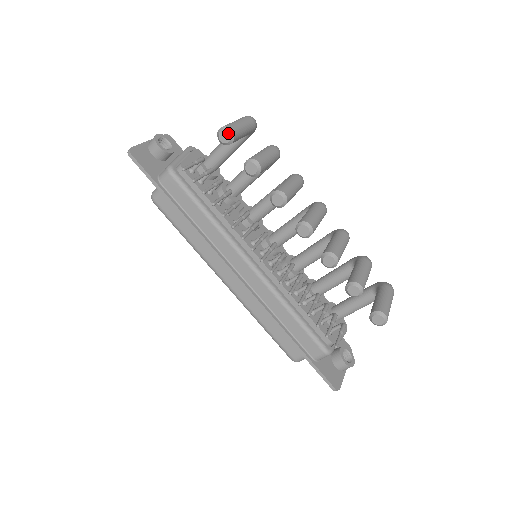
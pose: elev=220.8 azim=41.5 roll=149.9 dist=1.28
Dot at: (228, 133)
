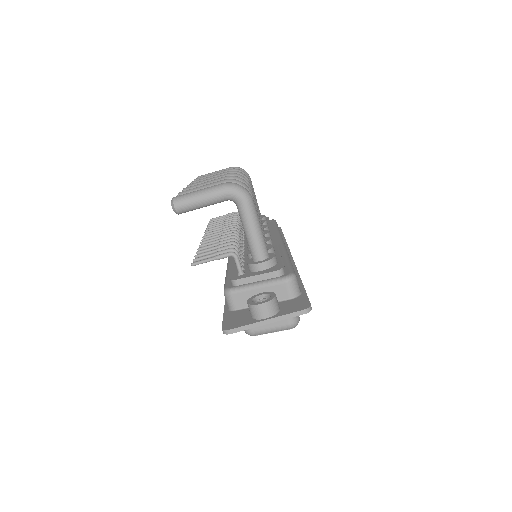
Dot at: occluded
